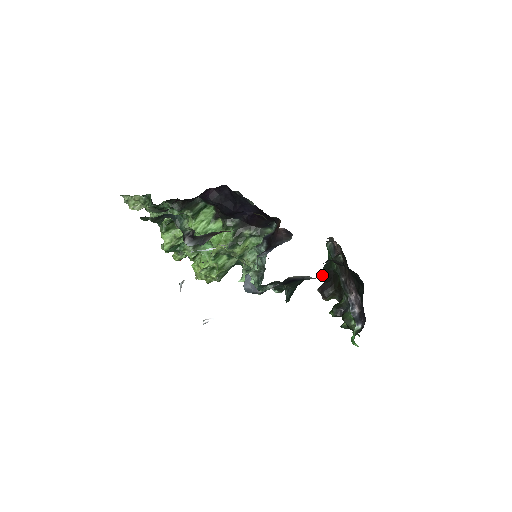
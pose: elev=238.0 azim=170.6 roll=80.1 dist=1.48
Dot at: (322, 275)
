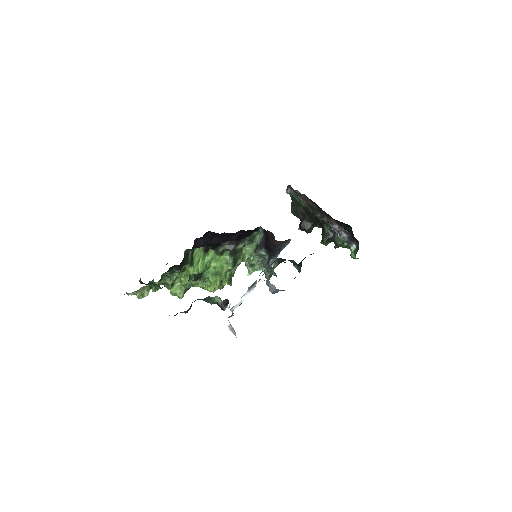
Dot at: (295, 215)
